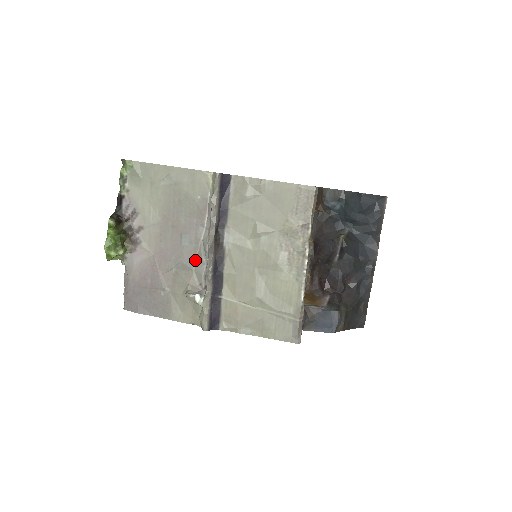
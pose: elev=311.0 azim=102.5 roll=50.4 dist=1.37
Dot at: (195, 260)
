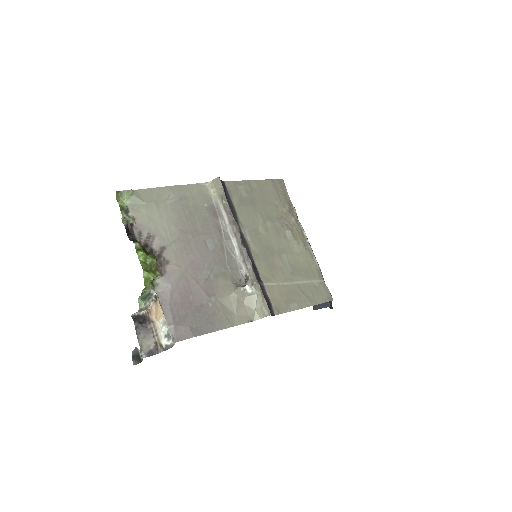
Dot at: (226, 260)
